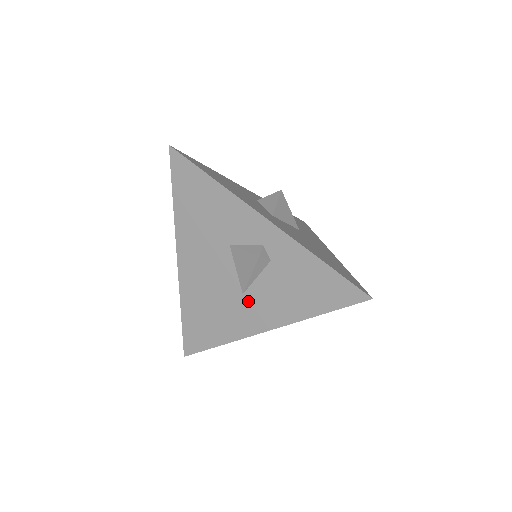
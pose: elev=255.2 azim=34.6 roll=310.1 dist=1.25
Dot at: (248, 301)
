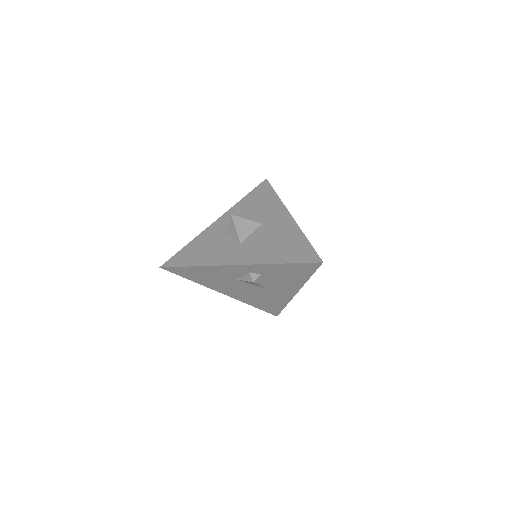
Dot at: (273, 290)
